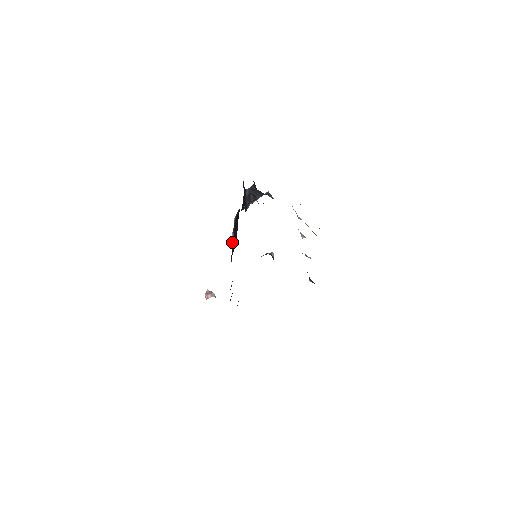
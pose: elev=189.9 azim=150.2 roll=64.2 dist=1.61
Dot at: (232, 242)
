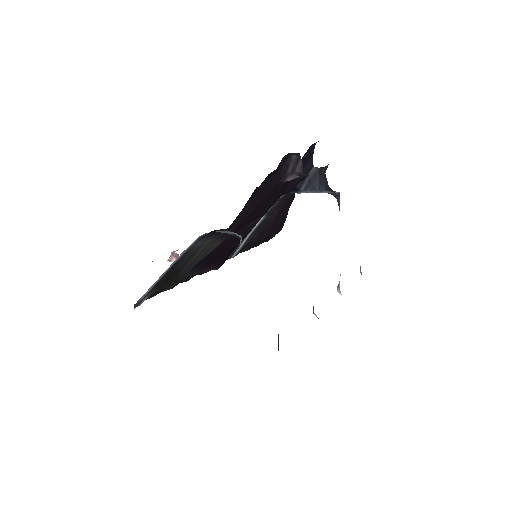
Dot at: (256, 227)
